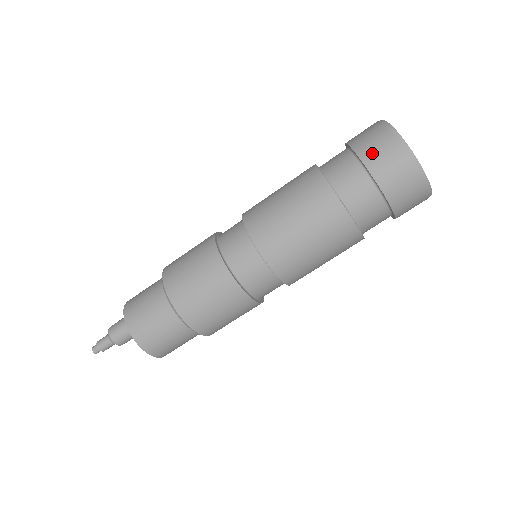
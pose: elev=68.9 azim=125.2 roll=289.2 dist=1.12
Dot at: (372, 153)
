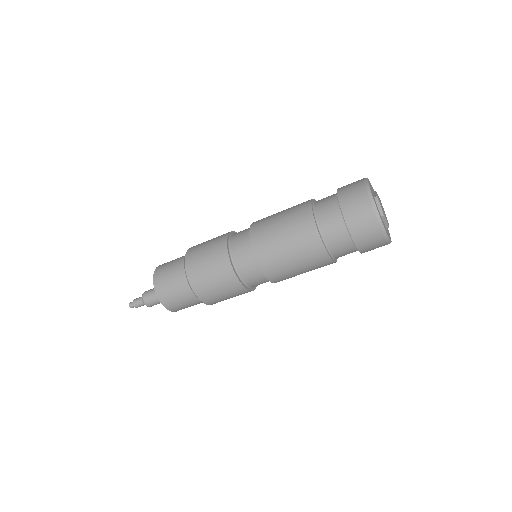
Dot at: (365, 243)
